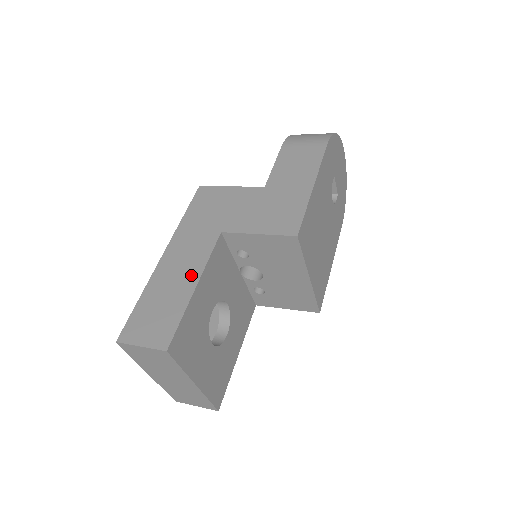
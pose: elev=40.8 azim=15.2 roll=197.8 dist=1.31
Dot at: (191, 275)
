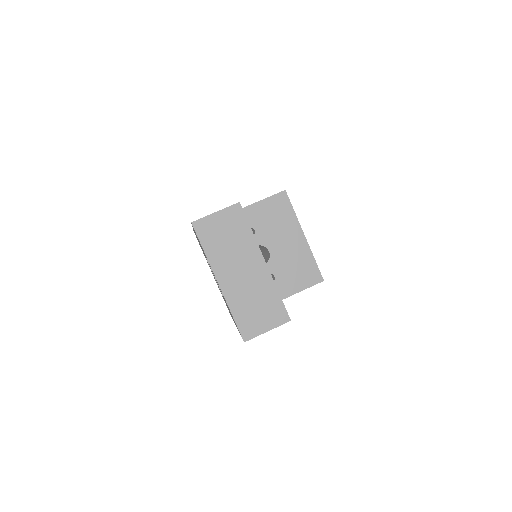
Dot at: occluded
